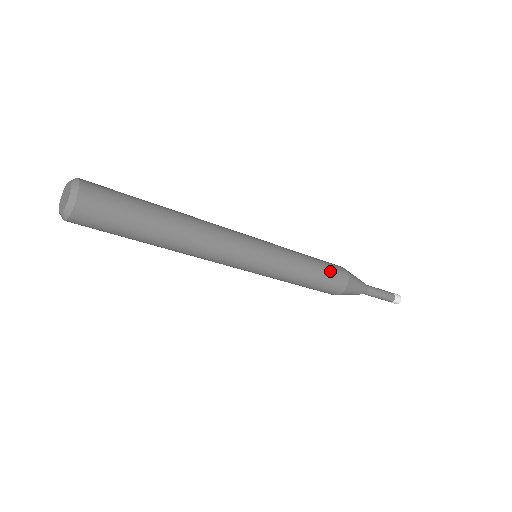
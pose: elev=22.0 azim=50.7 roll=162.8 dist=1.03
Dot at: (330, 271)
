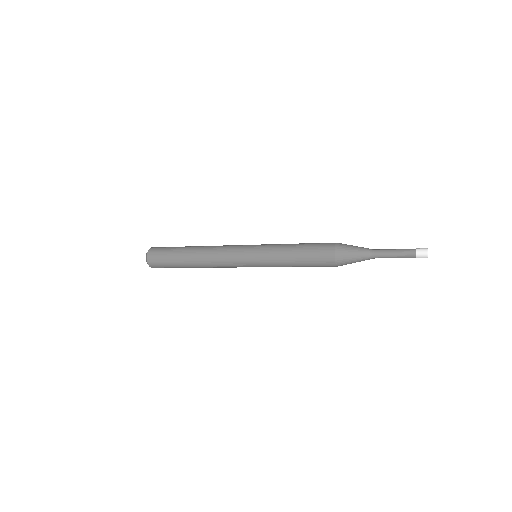
Dot at: (313, 248)
